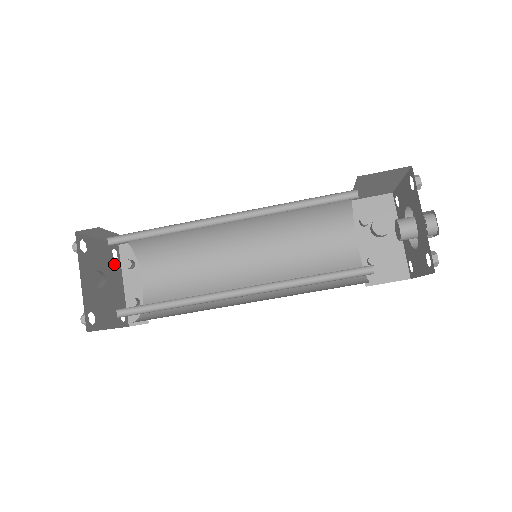
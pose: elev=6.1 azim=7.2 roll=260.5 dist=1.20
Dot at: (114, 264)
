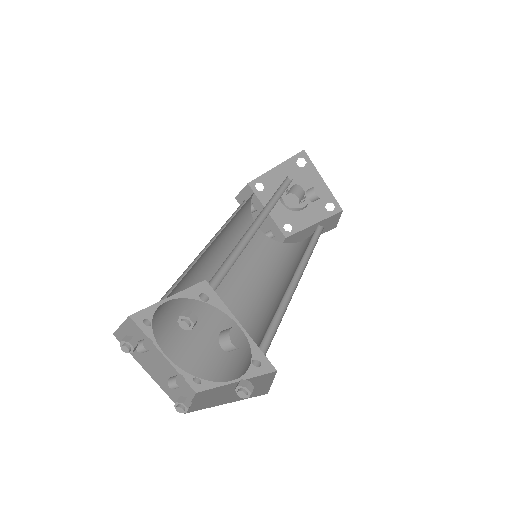
Dot at: occluded
